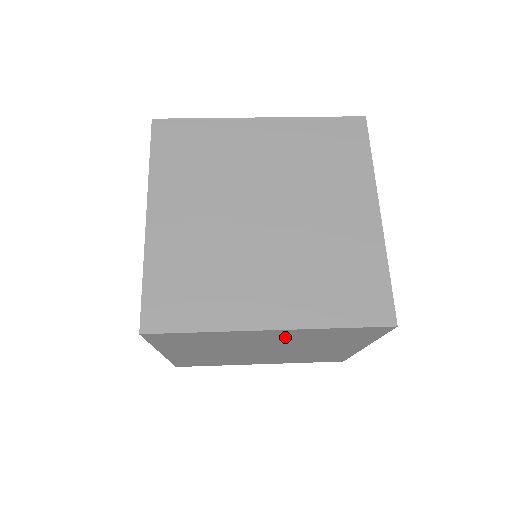
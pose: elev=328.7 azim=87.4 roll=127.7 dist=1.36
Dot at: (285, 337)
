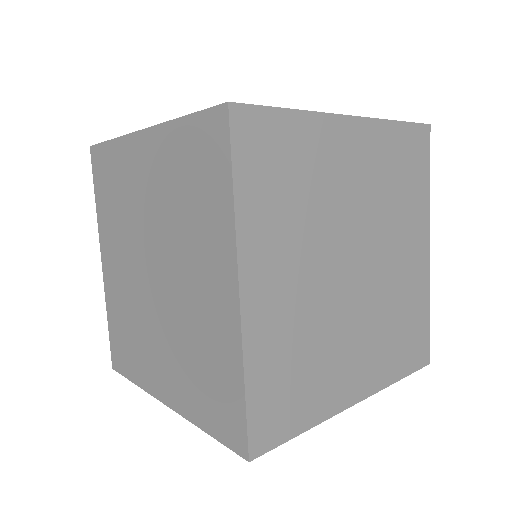
Dot at: (365, 165)
